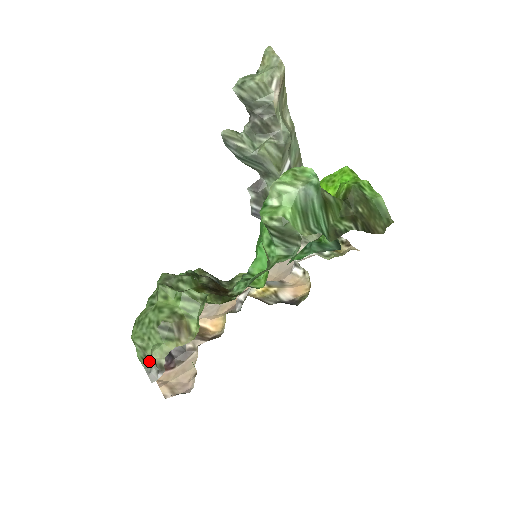
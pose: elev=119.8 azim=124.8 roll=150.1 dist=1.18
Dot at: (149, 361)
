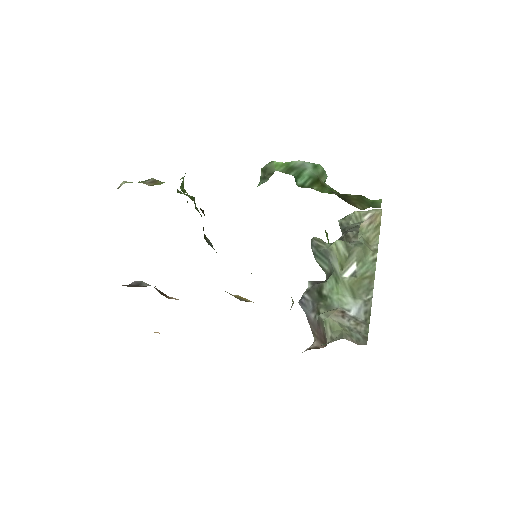
Dot at: occluded
